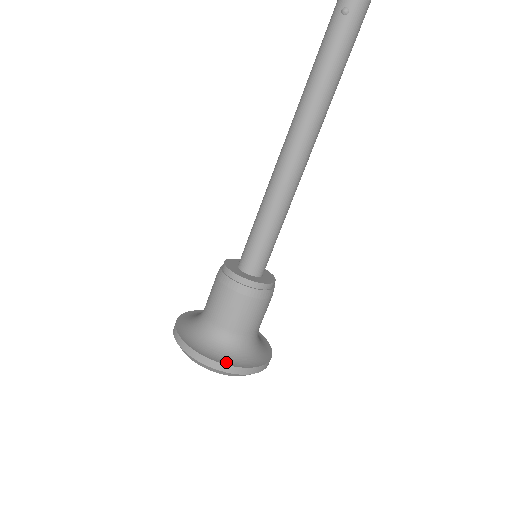
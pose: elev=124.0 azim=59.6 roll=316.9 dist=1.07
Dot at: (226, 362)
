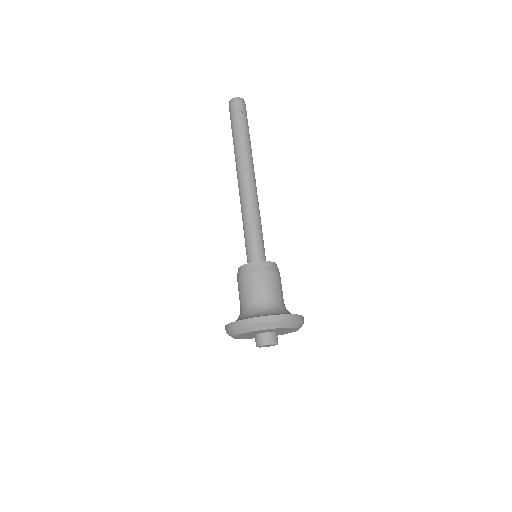
Dot at: (291, 314)
